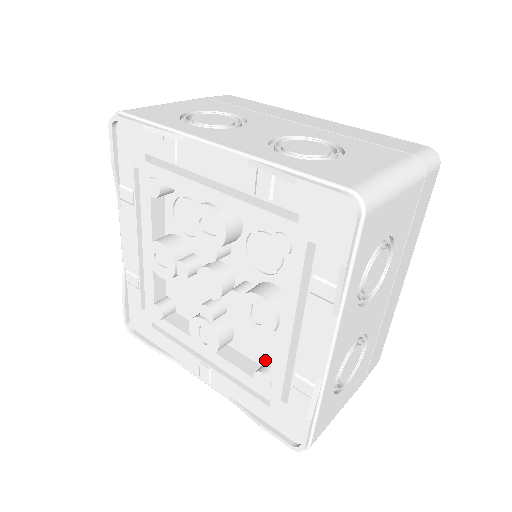
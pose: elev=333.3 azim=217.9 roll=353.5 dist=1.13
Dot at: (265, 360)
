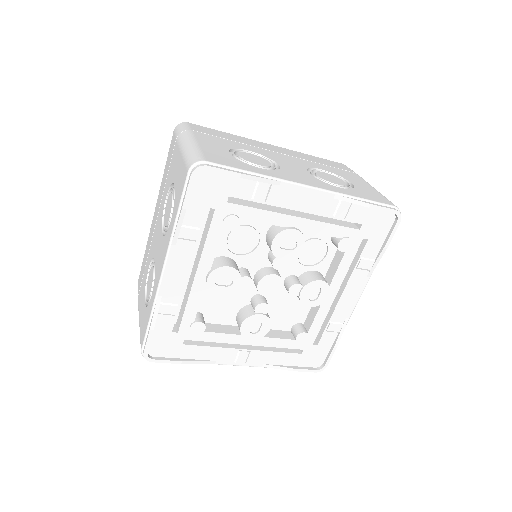
Dot at: (292, 325)
